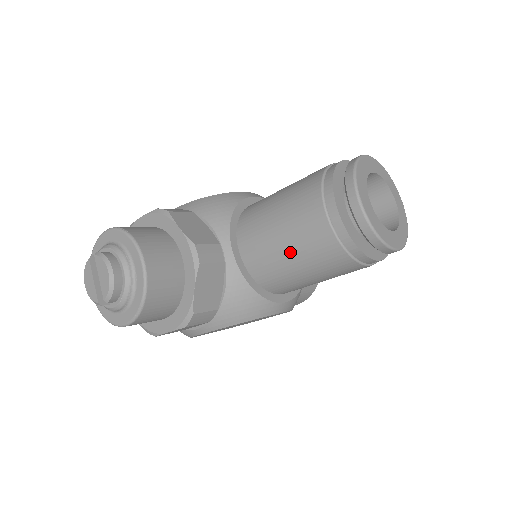
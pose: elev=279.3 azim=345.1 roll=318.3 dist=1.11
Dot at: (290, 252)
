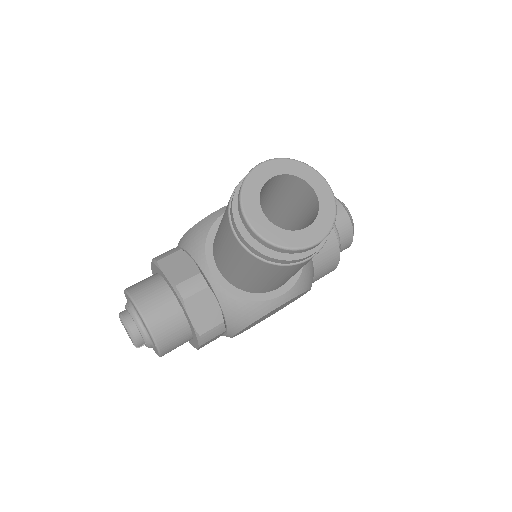
Dot at: (240, 270)
